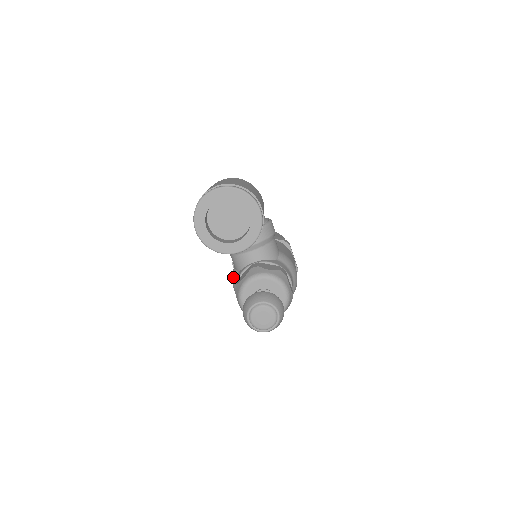
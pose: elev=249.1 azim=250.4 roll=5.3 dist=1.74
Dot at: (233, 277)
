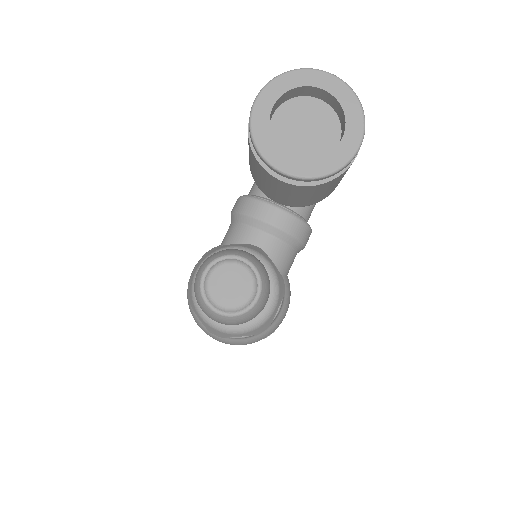
Dot at: occluded
